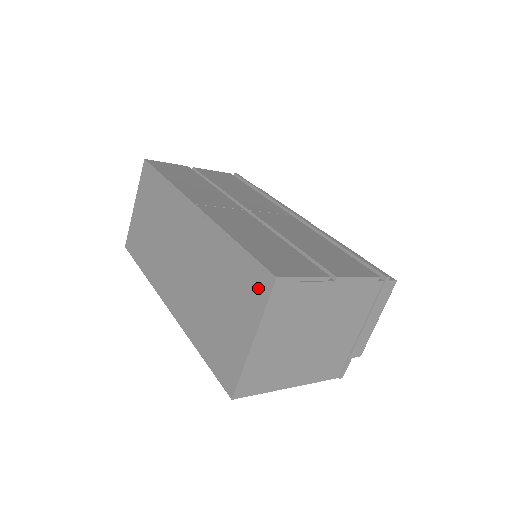
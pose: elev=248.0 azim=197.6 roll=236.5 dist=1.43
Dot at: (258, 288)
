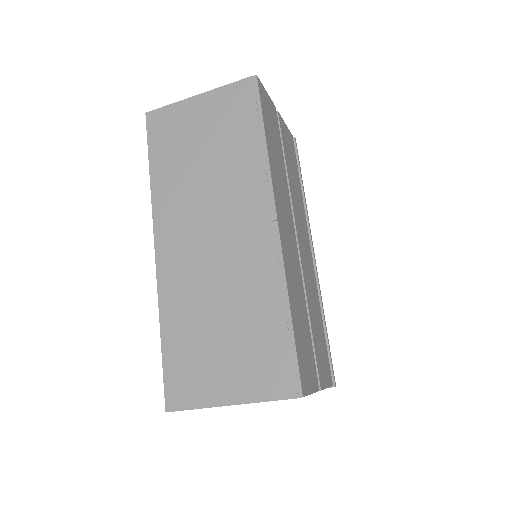
Dot at: (277, 380)
